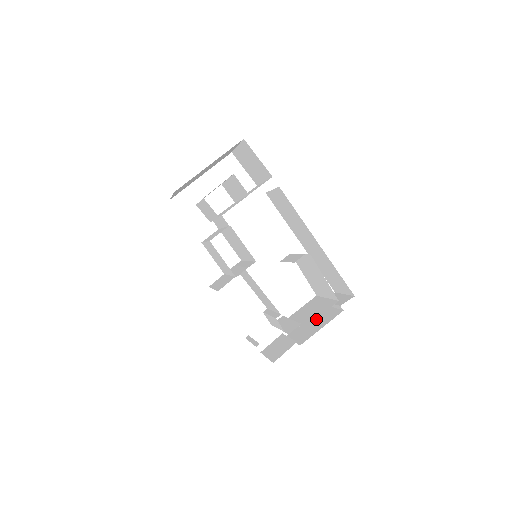
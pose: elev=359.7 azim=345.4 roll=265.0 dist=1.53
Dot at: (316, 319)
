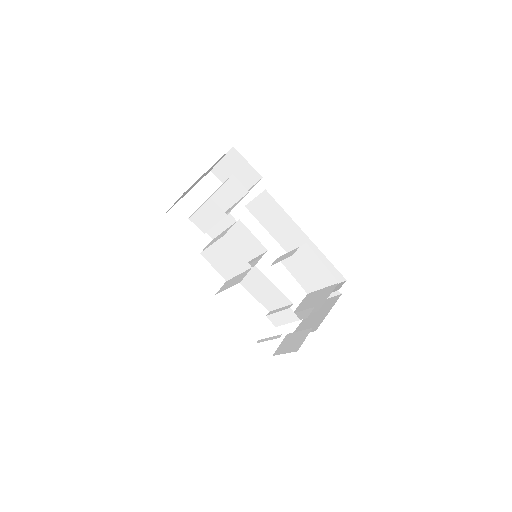
Dot at: (316, 312)
